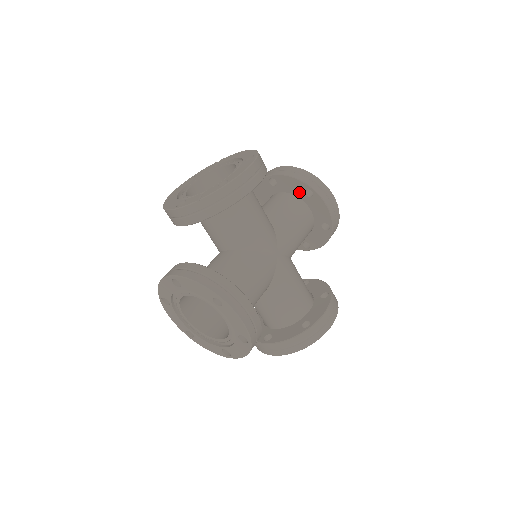
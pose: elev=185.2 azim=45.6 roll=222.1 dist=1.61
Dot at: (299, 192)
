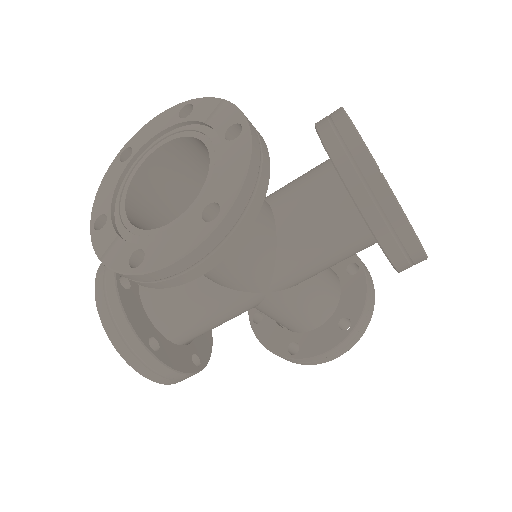
Dot at: occluded
